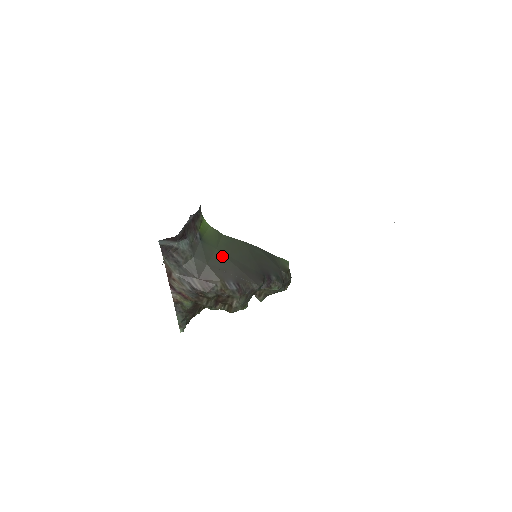
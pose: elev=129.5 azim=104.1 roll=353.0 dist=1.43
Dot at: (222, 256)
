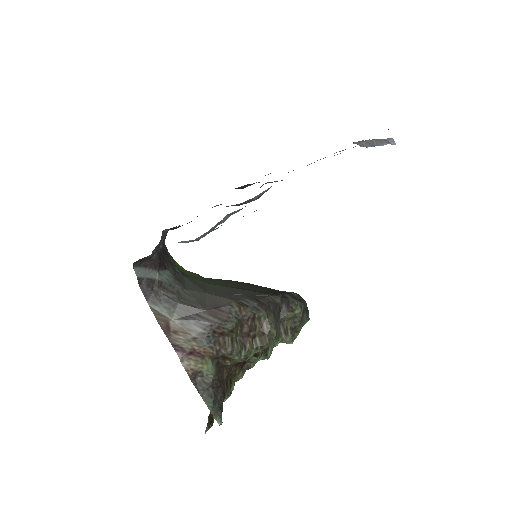
Dot at: (218, 286)
